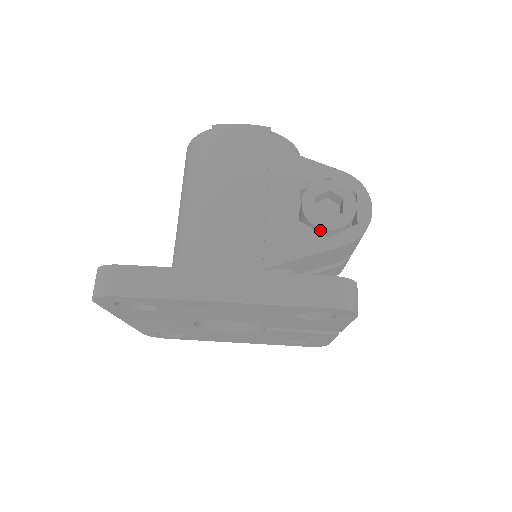
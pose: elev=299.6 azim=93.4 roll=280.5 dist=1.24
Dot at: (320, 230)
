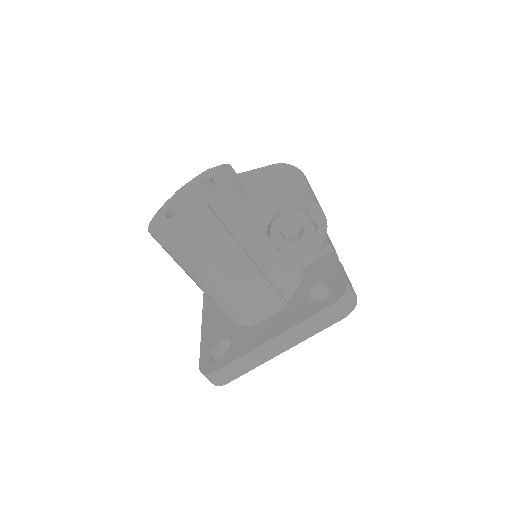
Dot at: (297, 249)
